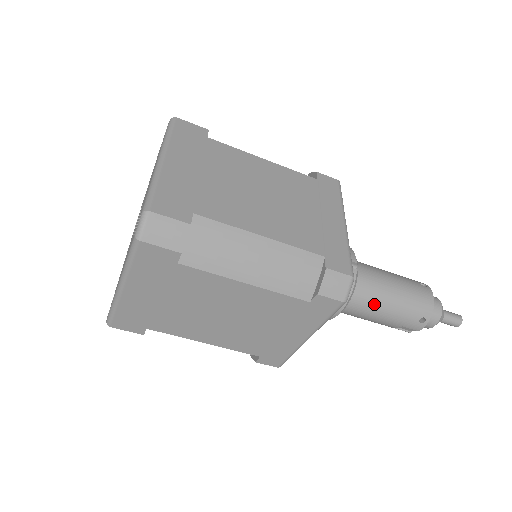
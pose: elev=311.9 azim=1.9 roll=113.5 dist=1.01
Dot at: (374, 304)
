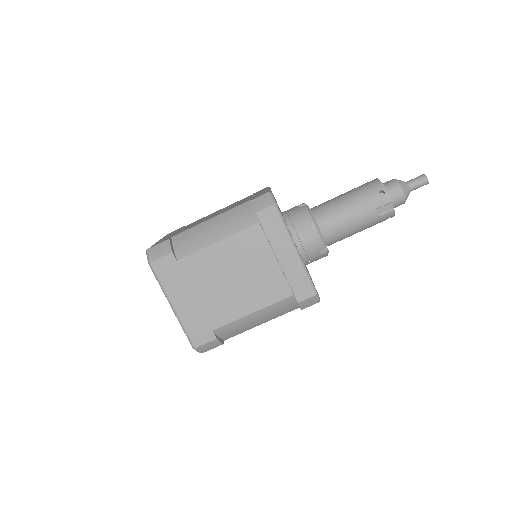
Dot at: (338, 212)
